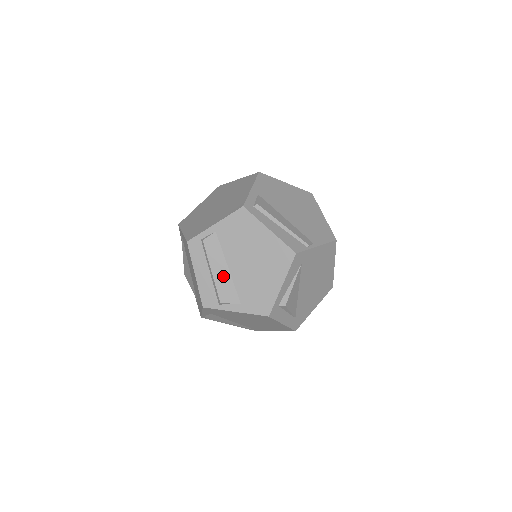
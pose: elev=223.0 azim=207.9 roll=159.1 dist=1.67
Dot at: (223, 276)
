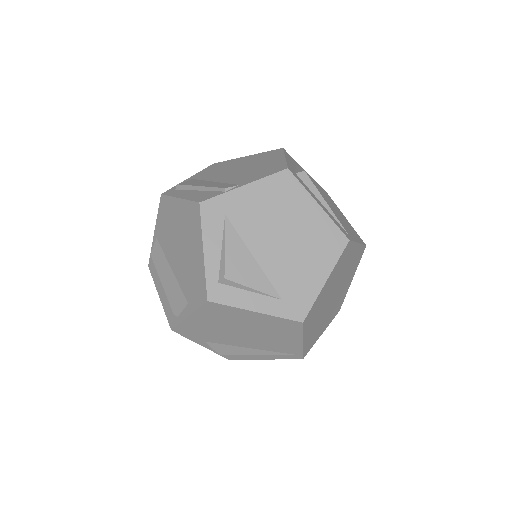
Dot at: (169, 281)
